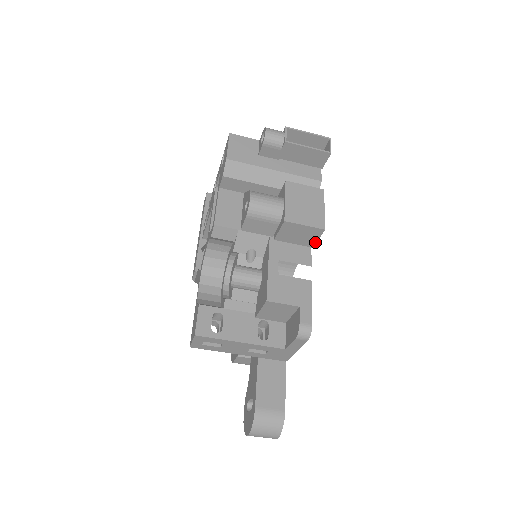
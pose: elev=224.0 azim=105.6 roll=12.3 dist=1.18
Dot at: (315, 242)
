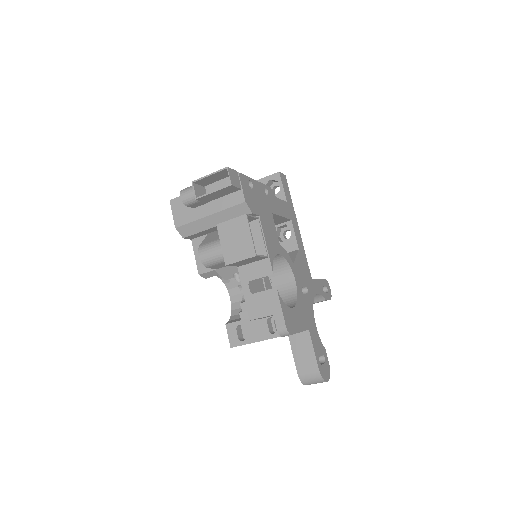
Dot at: (264, 257)
